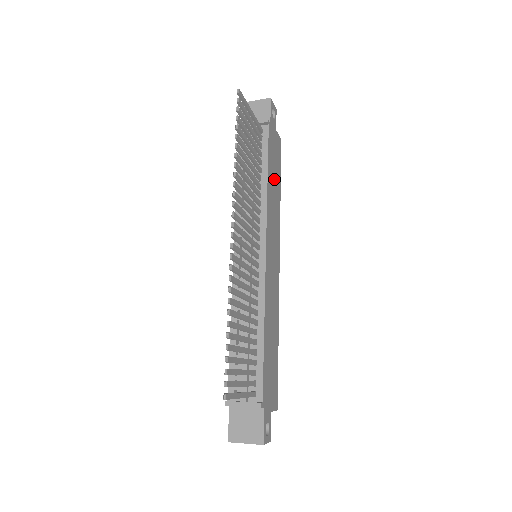
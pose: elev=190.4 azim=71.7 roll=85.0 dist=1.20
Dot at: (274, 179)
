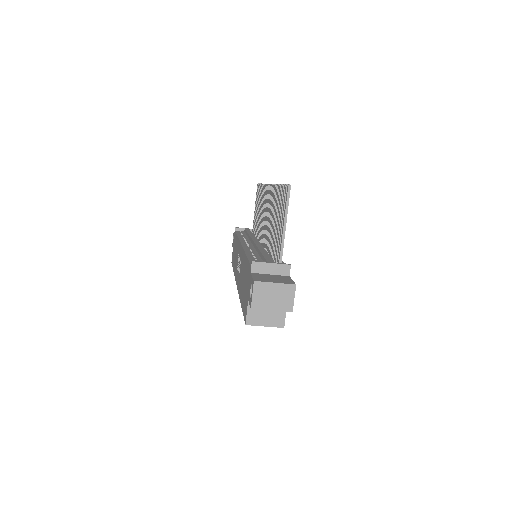
Dot at: occluded
